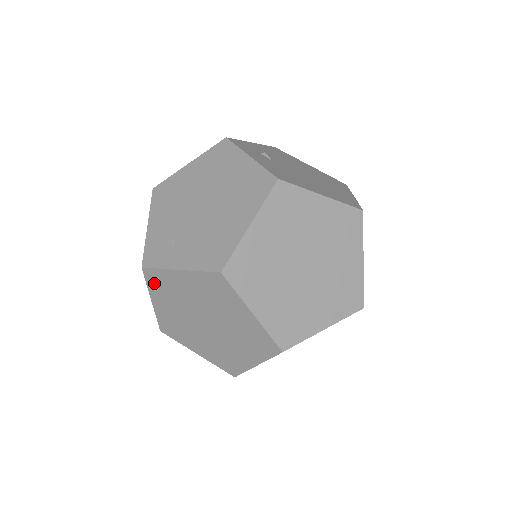
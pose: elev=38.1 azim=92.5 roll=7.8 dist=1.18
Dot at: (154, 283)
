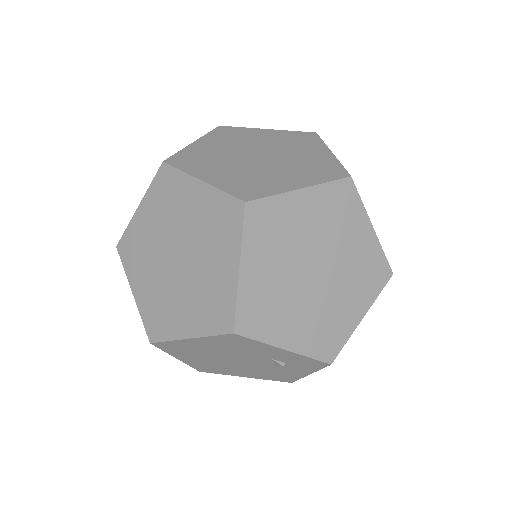
Dot at: (128, 257)
